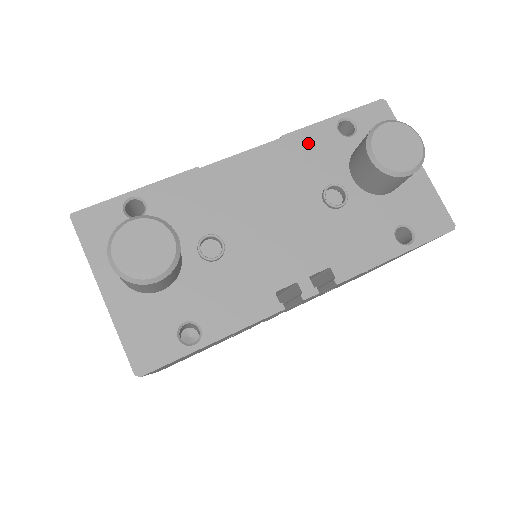
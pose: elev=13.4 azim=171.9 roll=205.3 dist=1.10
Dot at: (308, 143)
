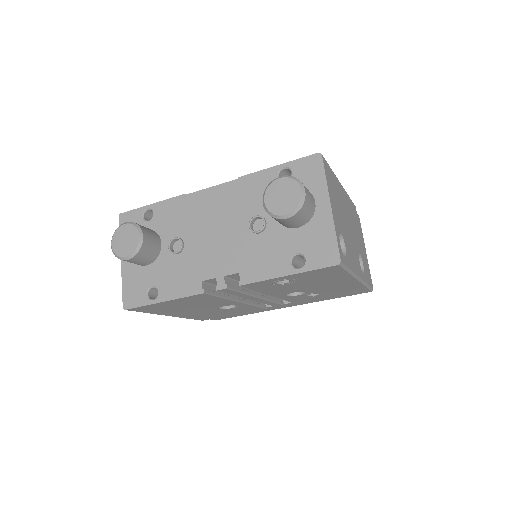
Dot at: (254, 184)
